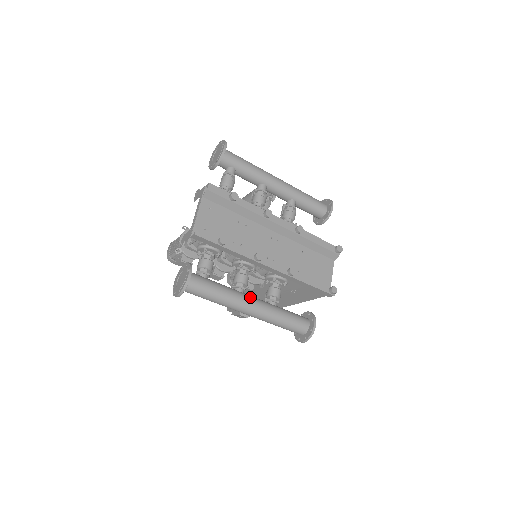
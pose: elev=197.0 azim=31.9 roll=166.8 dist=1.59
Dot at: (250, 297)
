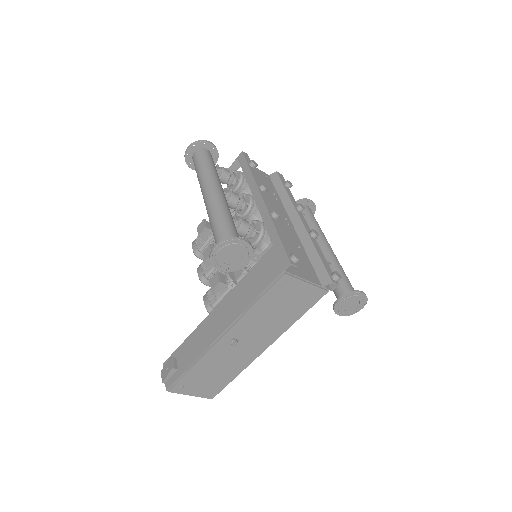
Dot at: occluded
